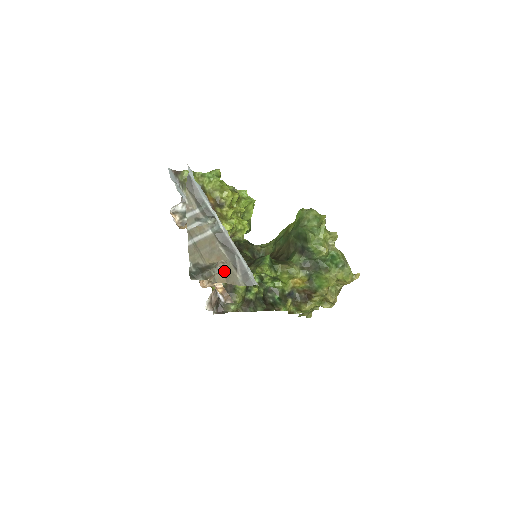
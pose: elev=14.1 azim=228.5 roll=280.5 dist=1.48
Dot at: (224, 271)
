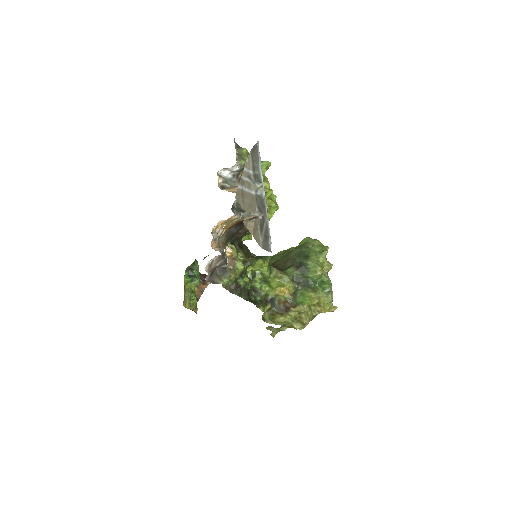
Dot at: (254, 225)
